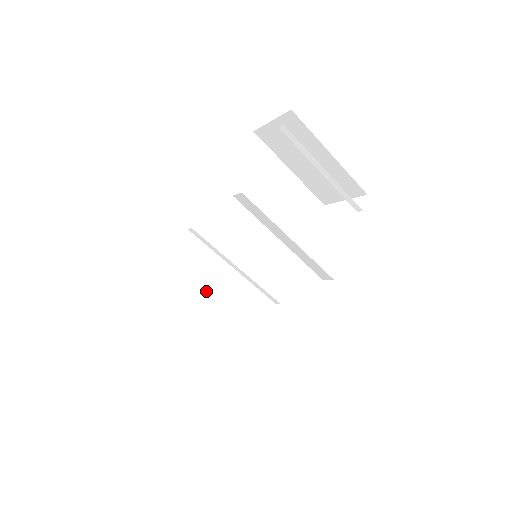
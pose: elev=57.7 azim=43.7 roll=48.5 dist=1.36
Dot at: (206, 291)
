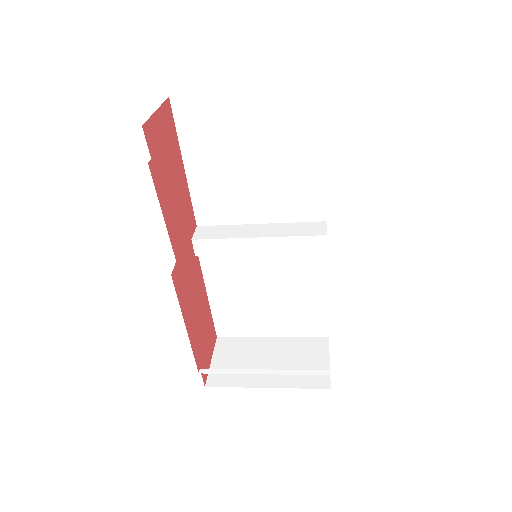
Dot at: (253, 279)
